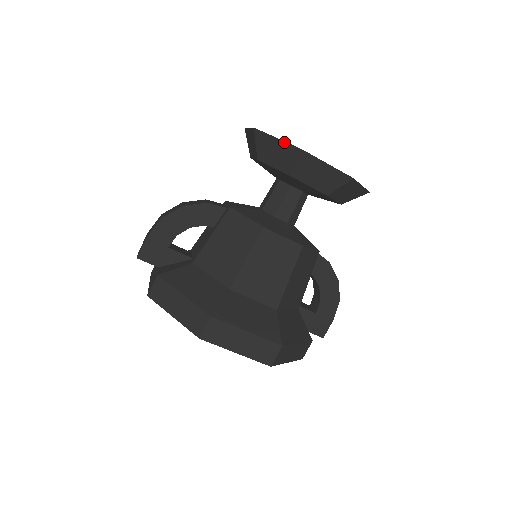
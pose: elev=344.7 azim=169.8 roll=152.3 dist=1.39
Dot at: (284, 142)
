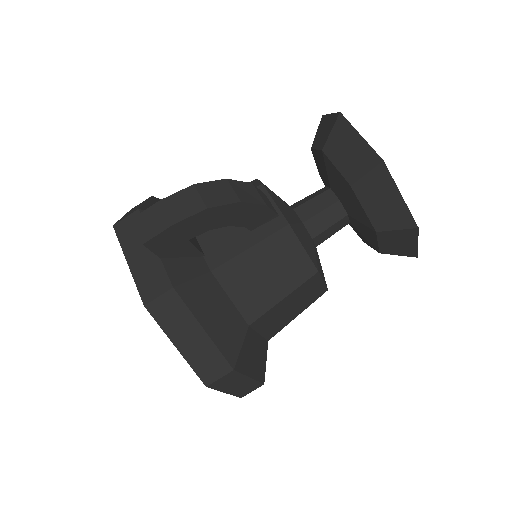
Dot at: (406, 206)
